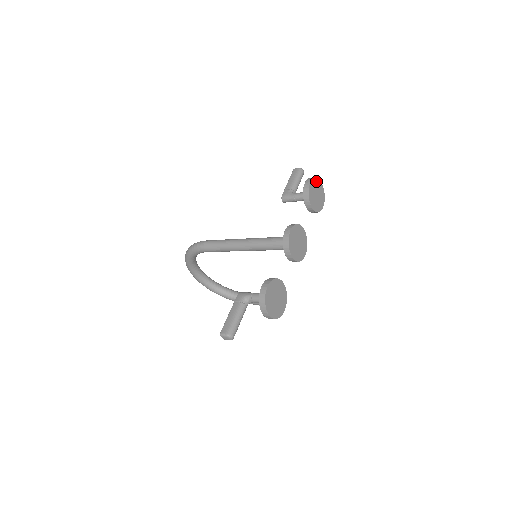
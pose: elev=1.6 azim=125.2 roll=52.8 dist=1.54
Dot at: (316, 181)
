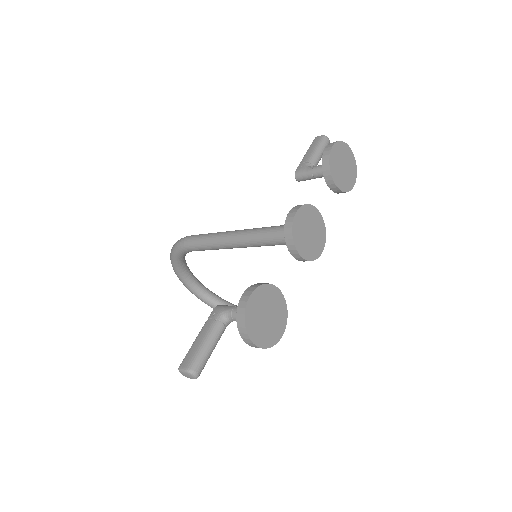
Dot at: (343, 146)
